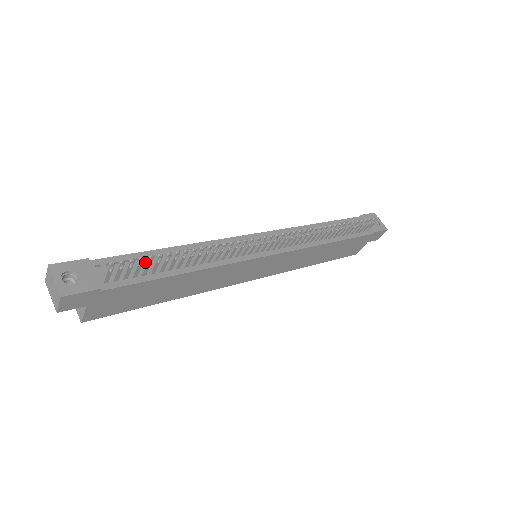
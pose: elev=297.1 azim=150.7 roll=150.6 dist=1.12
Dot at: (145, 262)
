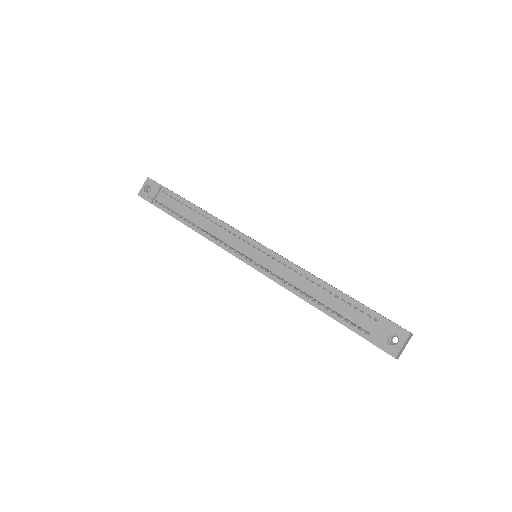
Dot at: (180, 205)
